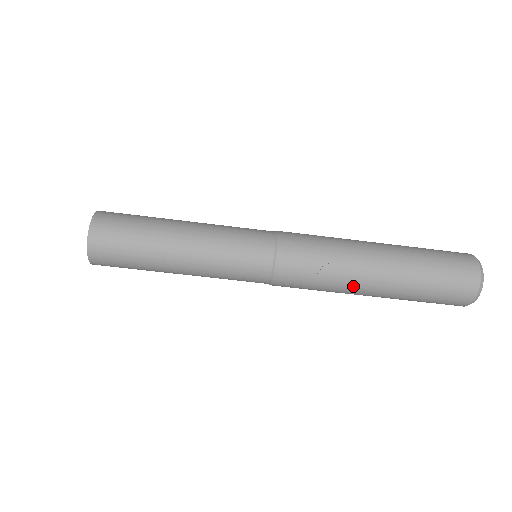
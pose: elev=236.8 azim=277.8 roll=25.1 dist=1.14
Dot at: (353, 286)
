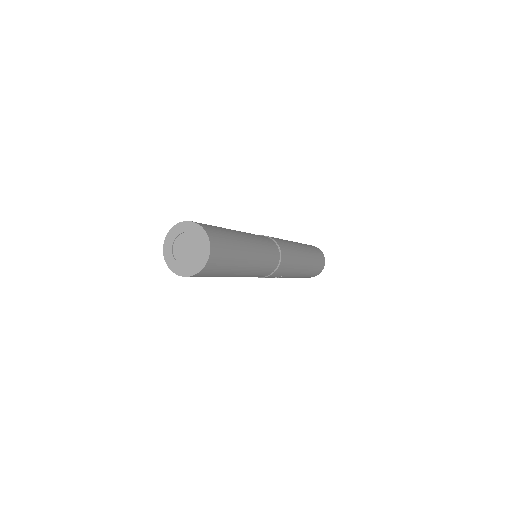
Dot at: occluded
